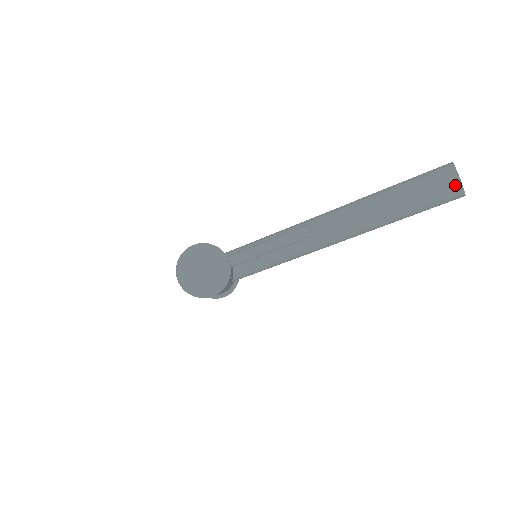
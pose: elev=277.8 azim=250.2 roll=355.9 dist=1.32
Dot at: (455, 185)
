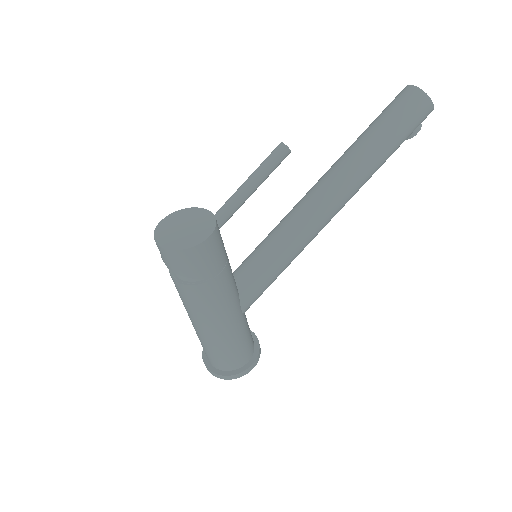
Dot at: (414, 92)
